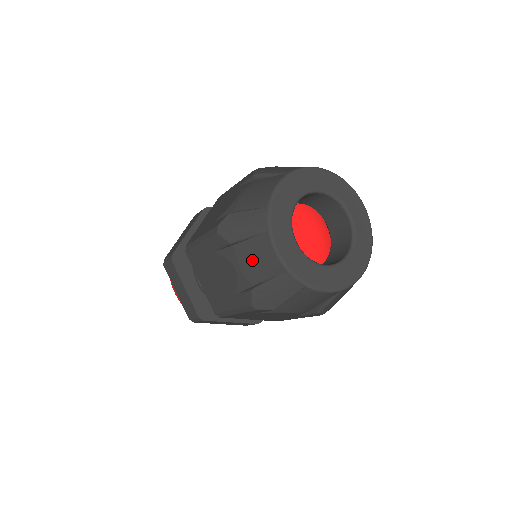
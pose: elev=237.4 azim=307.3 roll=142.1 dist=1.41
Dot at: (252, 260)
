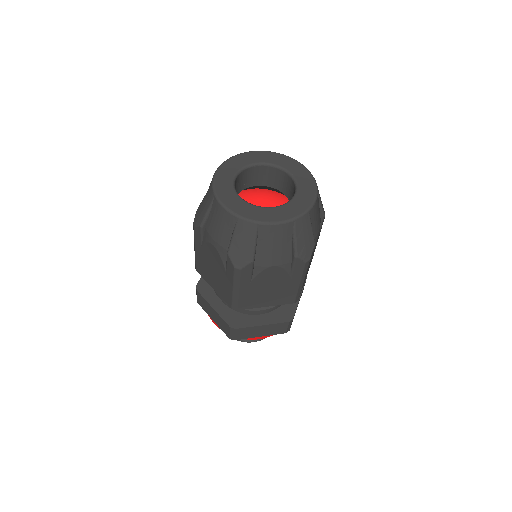
Dot at: (217, 228)
